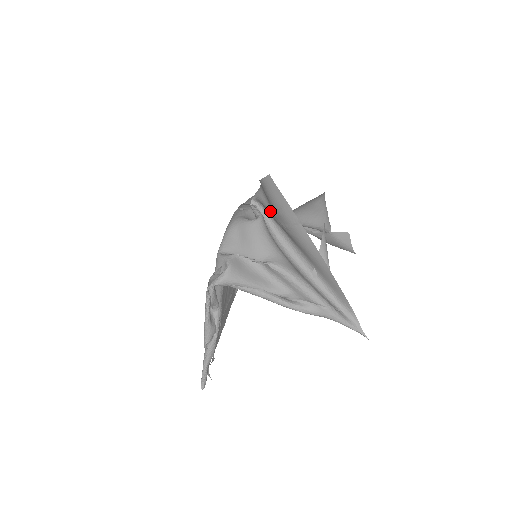
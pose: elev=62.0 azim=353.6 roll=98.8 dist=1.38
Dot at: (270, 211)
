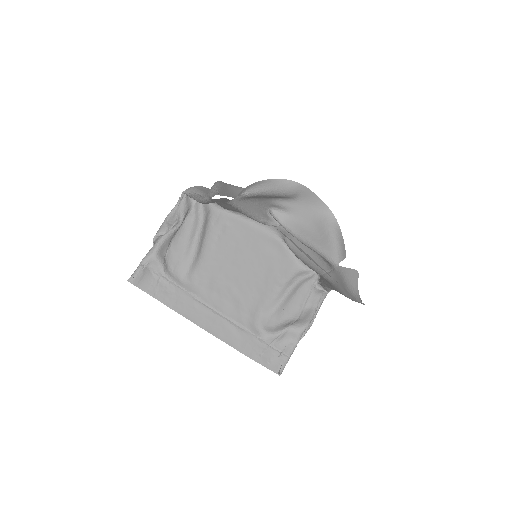
Dot at: occluded
